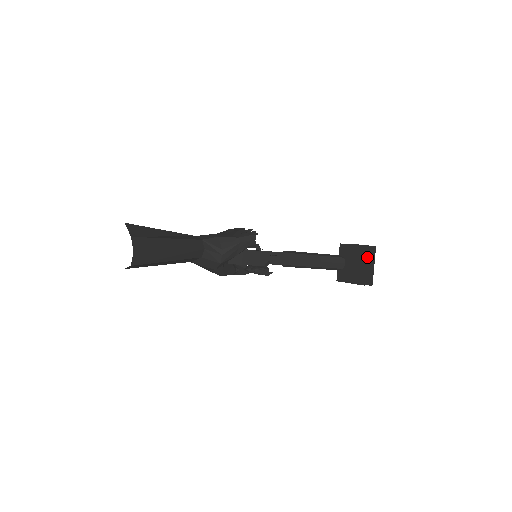
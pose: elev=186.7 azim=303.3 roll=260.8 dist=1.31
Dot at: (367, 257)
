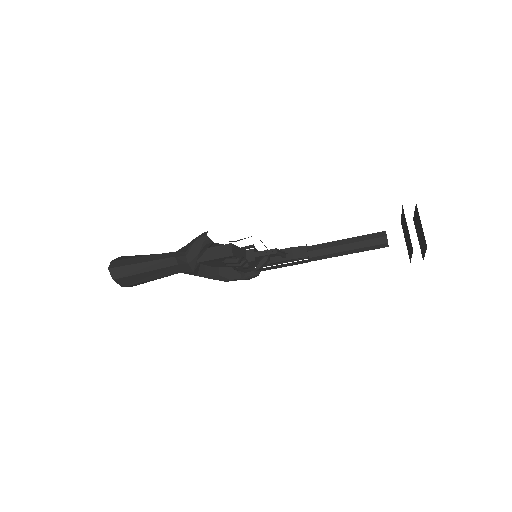
Dot at: (418, 220)
